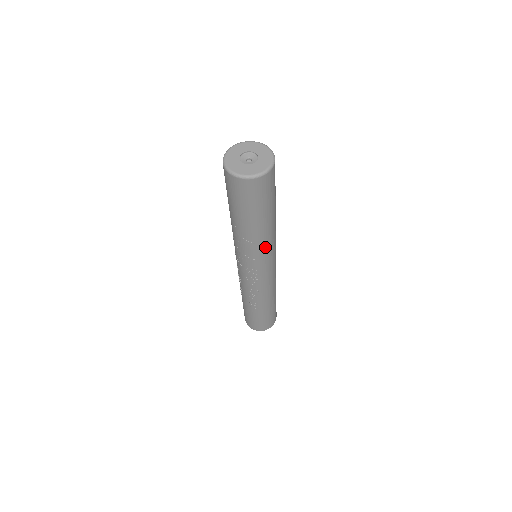
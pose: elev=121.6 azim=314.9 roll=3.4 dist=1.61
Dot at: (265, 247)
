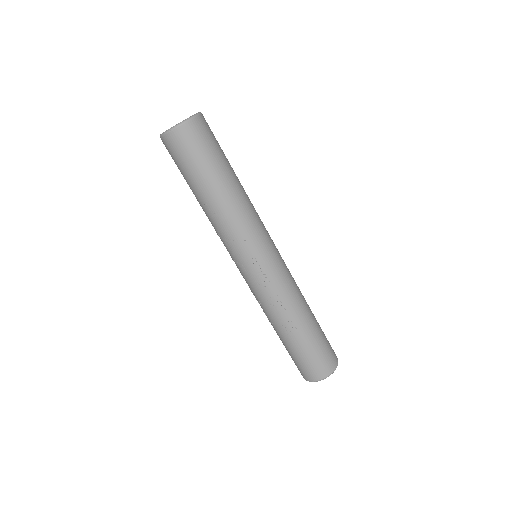
Dot at: (245, 219)
